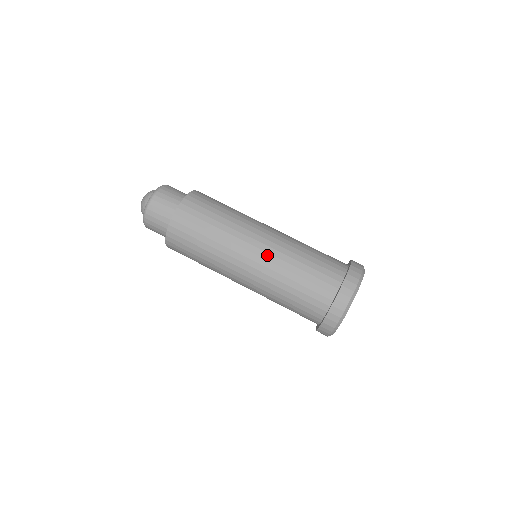
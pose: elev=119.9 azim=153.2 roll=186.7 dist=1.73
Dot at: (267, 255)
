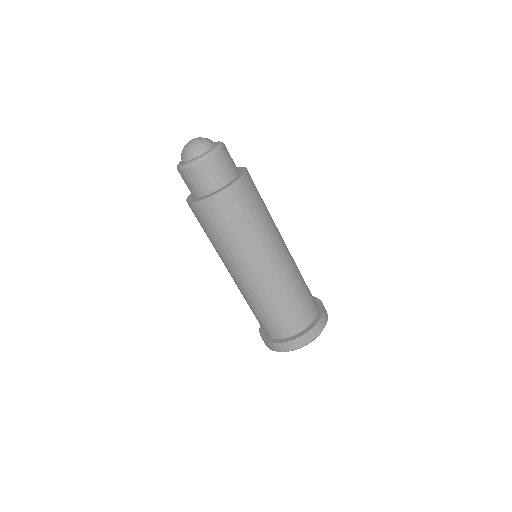
Dot at: (270, 277)
